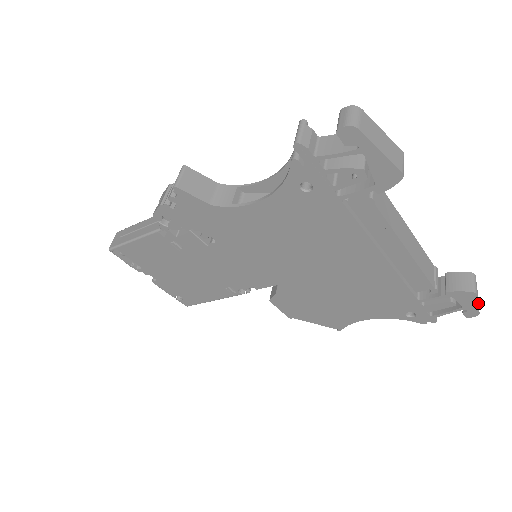
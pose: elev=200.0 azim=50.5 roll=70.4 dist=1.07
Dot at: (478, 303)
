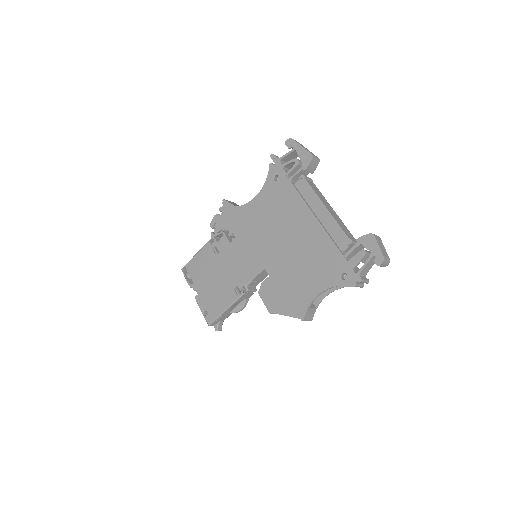
Dot at: (381, 248)
